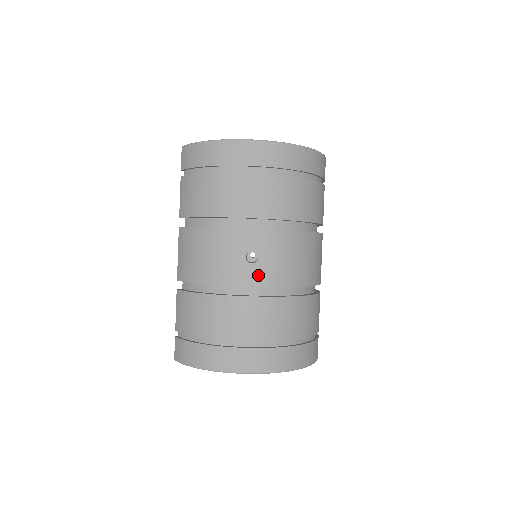
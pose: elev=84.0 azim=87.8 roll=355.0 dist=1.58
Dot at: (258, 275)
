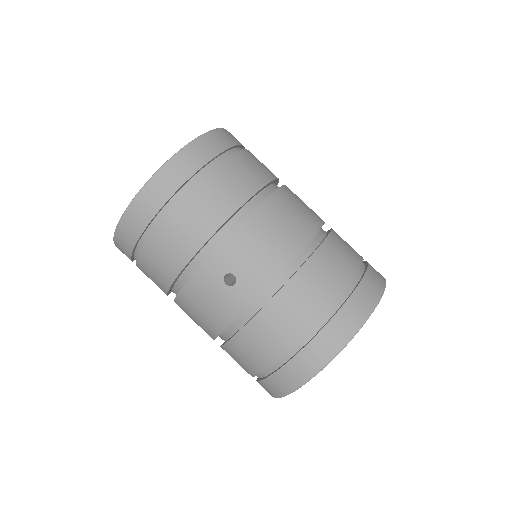
Dot at: (249, 288)
